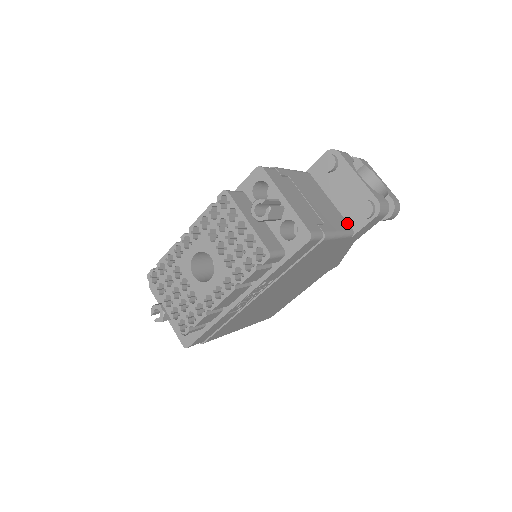
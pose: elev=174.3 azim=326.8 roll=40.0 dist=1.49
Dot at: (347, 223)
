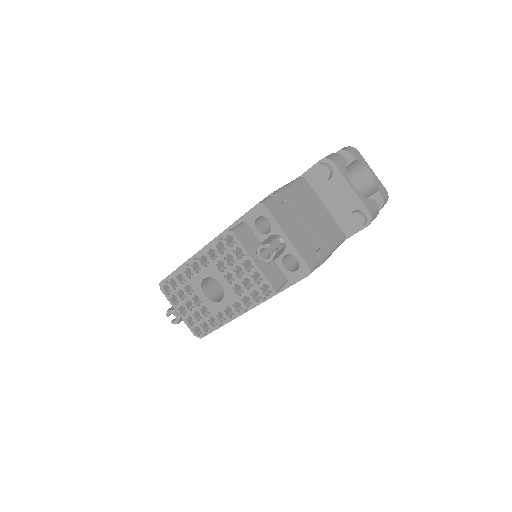
Dot at: (340, 229)
